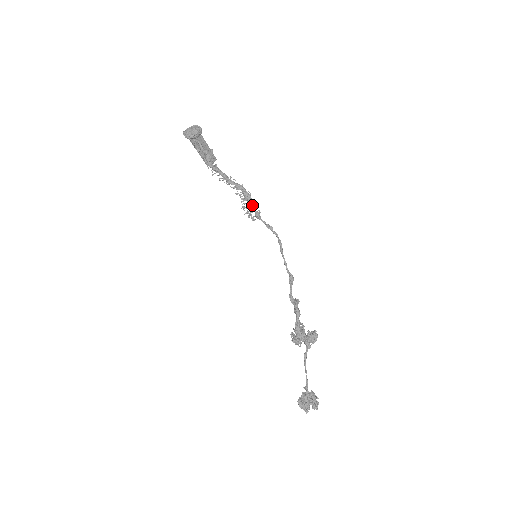
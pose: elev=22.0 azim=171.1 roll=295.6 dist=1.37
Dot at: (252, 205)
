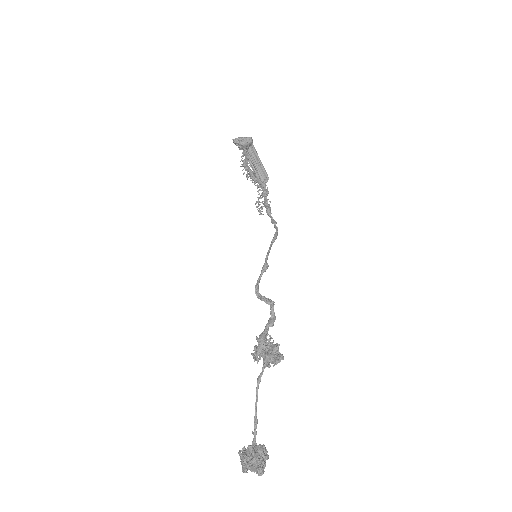
Dot at: (266, 200)
